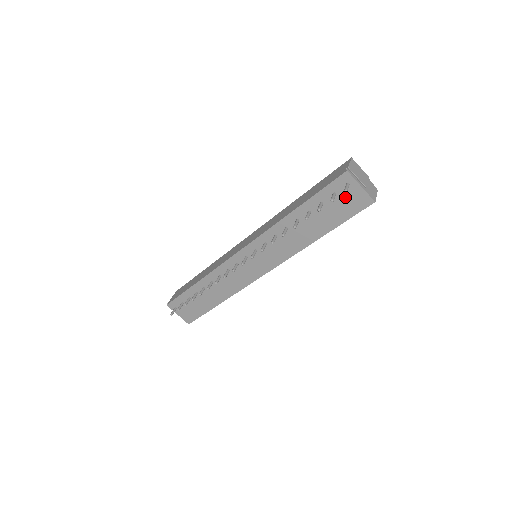
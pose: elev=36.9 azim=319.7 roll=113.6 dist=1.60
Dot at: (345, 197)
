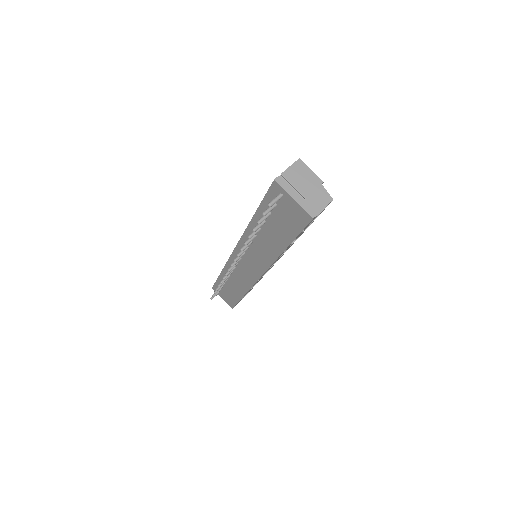
Dot at: (285, 209)
